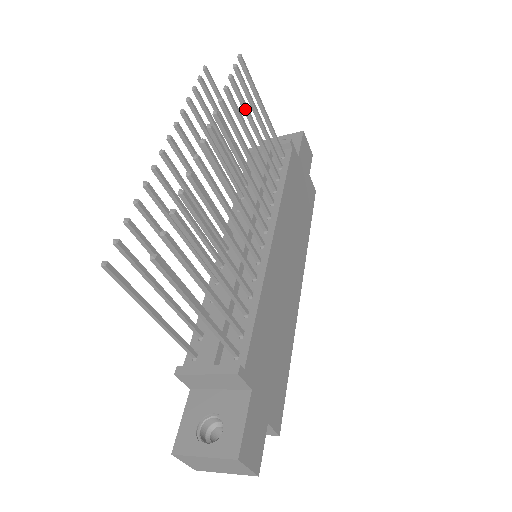
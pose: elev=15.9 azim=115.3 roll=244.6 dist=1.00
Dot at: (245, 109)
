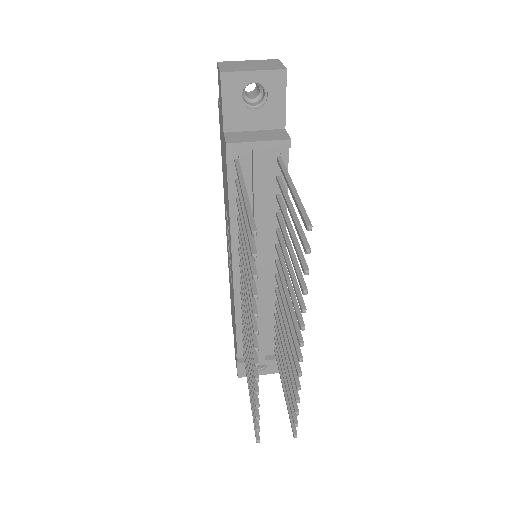
Dot at: (298, 249)
